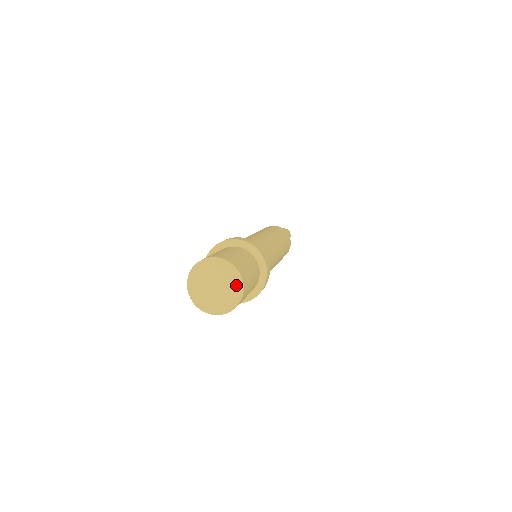
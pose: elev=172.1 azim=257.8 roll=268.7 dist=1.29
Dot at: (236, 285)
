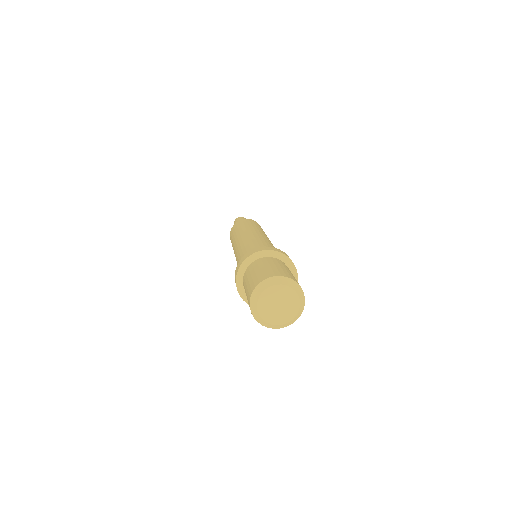
Dot at: (301, 303)
